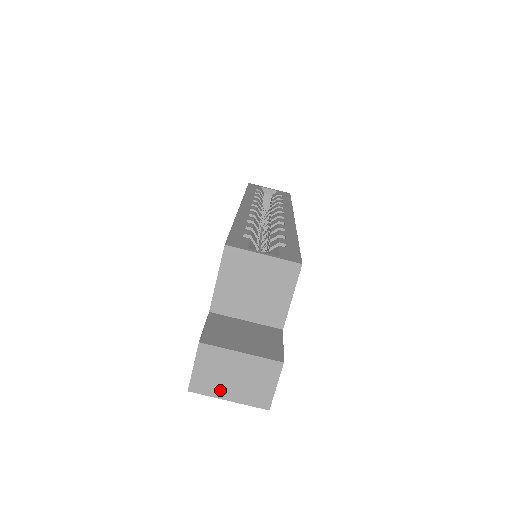
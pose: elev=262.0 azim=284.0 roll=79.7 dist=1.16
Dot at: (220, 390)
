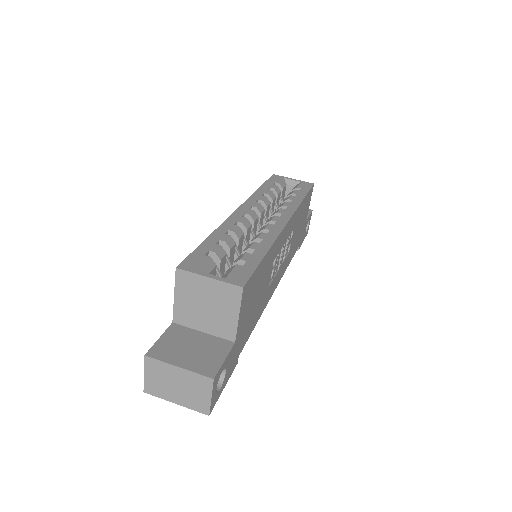
Dot at: (168, 394)
